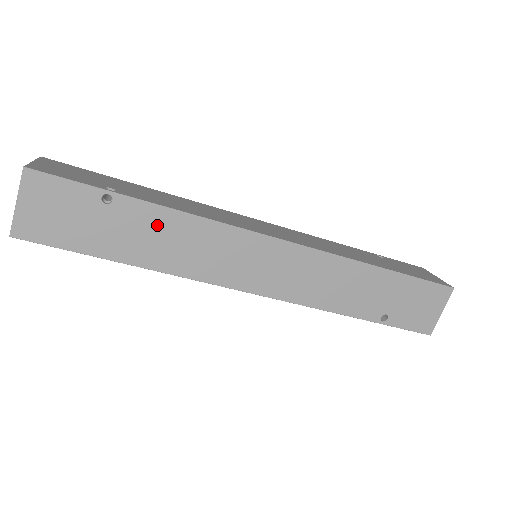
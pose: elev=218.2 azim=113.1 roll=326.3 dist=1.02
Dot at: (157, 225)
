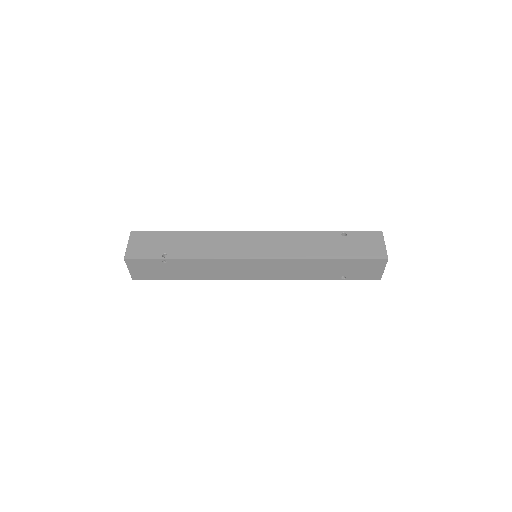
Dot at: (193, 265)
